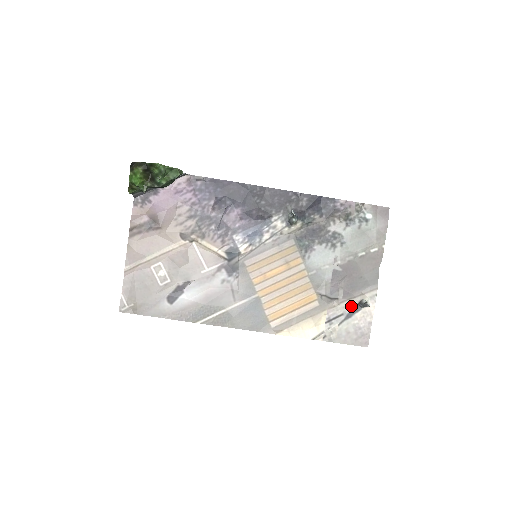
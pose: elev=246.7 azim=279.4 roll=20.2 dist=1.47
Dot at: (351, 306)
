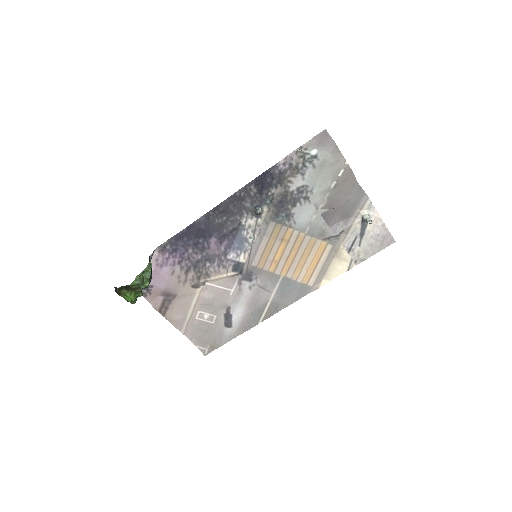
Dot at: (358, 227)
